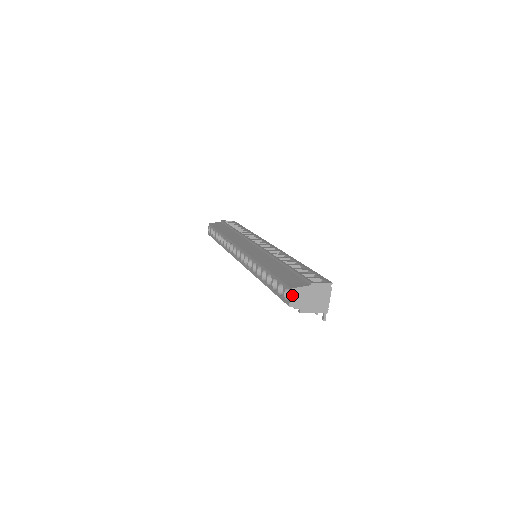
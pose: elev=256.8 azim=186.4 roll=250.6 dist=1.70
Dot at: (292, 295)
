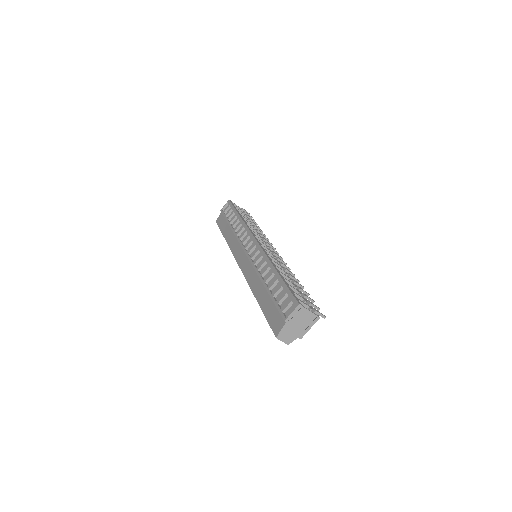
Dot at: (281, 339)
